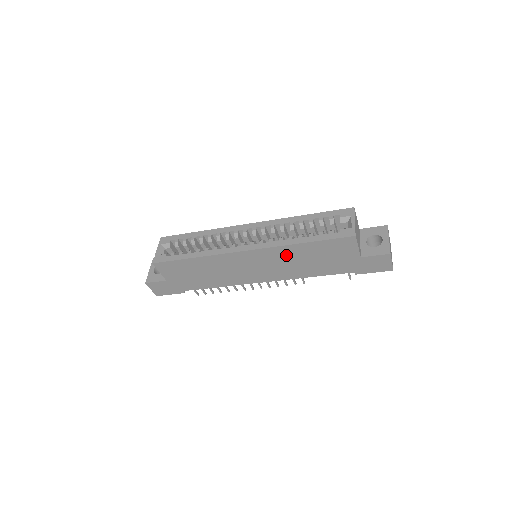
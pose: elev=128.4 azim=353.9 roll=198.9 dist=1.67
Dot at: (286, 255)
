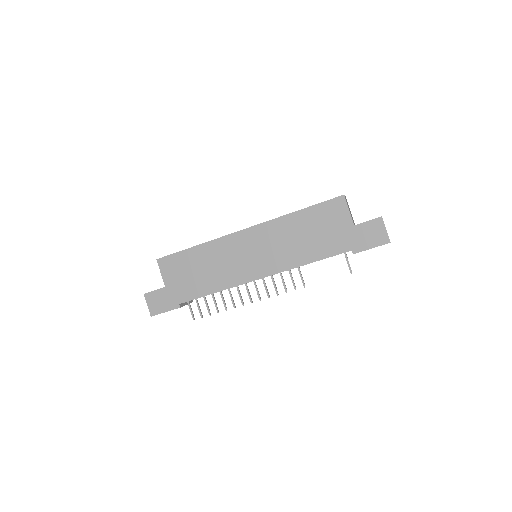
Dot at: (282, 231)
